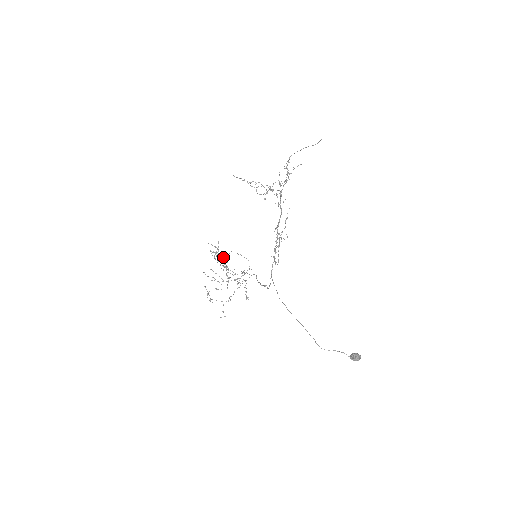
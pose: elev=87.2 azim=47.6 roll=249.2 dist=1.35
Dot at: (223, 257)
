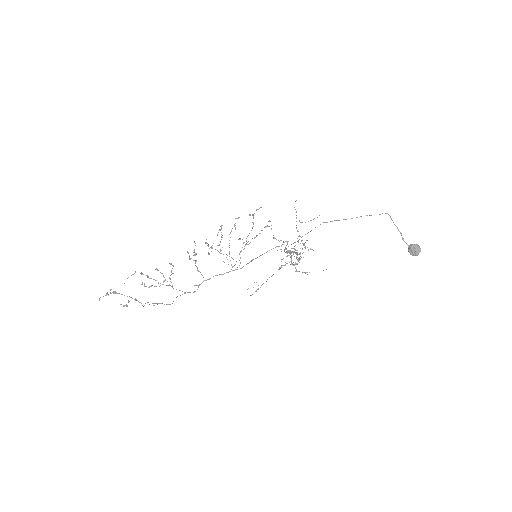
Dot at: occluded
